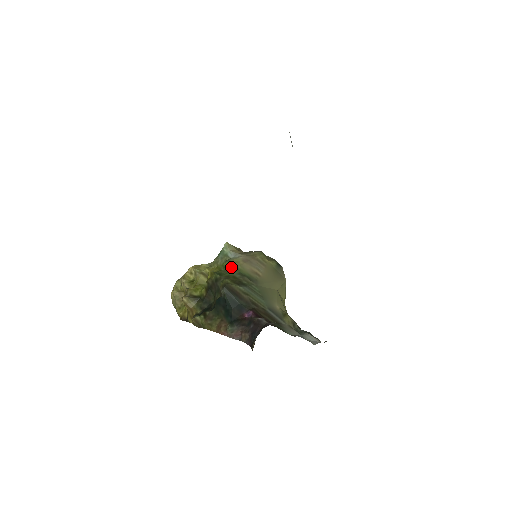
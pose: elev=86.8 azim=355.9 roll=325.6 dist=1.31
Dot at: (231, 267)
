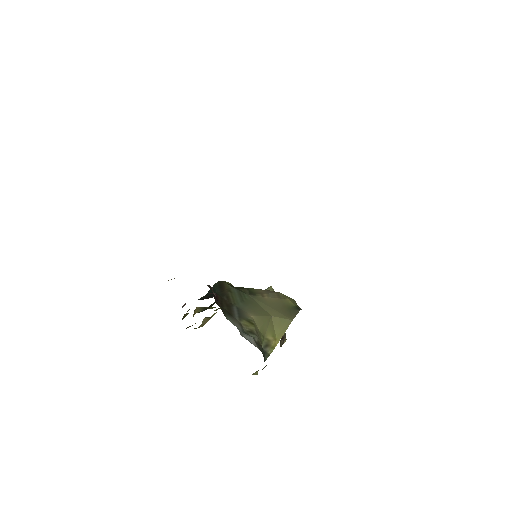
Dot at: occluded
